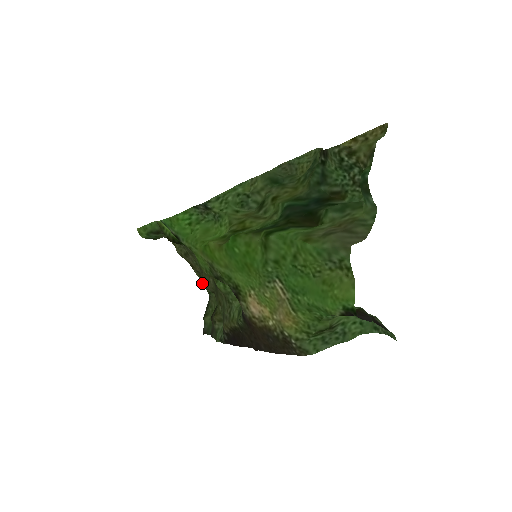
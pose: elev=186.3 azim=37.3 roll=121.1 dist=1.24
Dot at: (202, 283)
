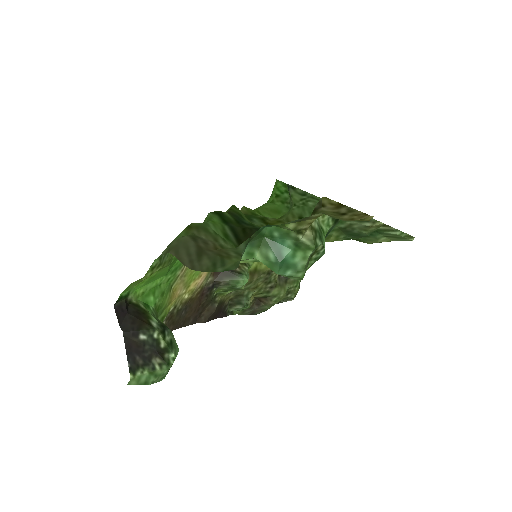
Dot at: occluded
